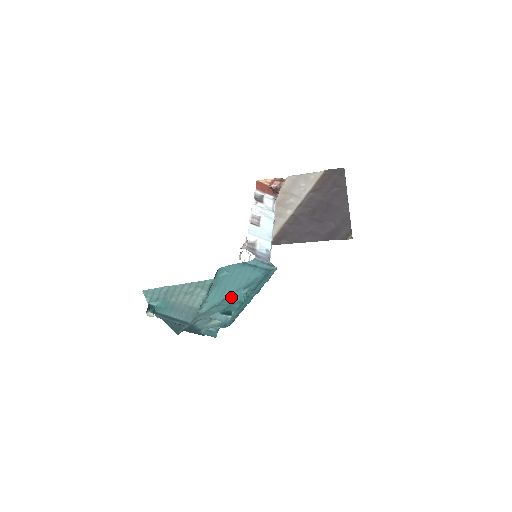
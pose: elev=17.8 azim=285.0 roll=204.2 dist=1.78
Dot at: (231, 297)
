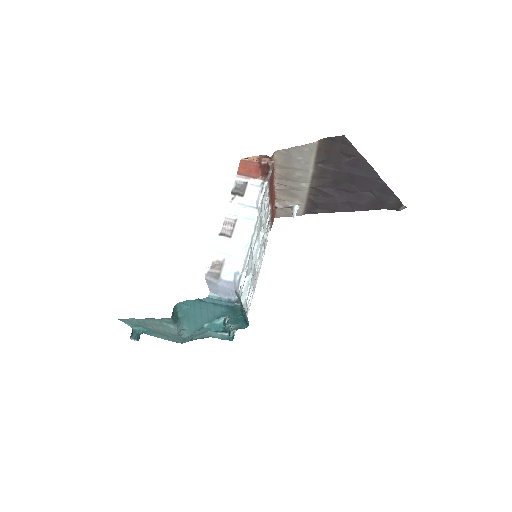
Dot at: (206, 327)
